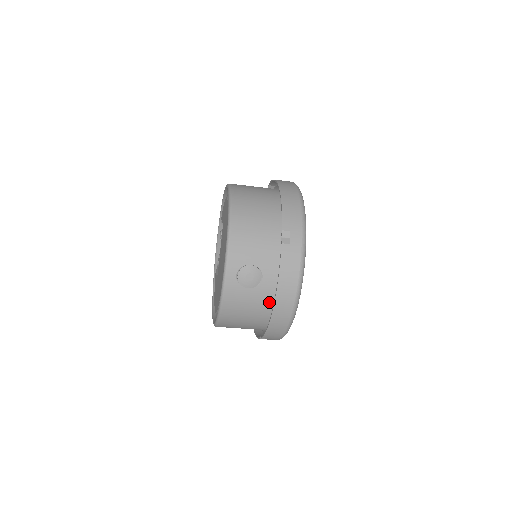
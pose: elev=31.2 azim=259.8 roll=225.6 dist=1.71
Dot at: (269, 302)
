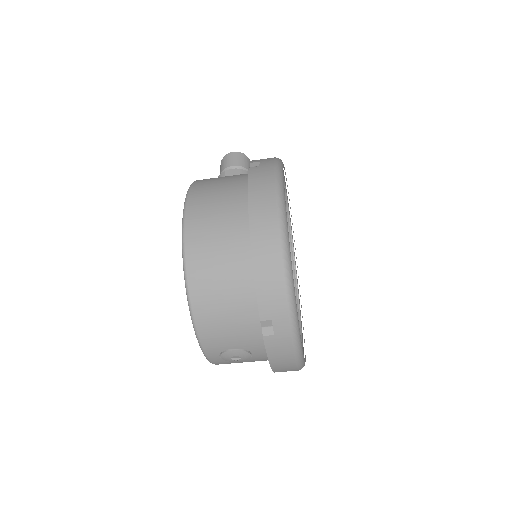
Dot at: occluded
